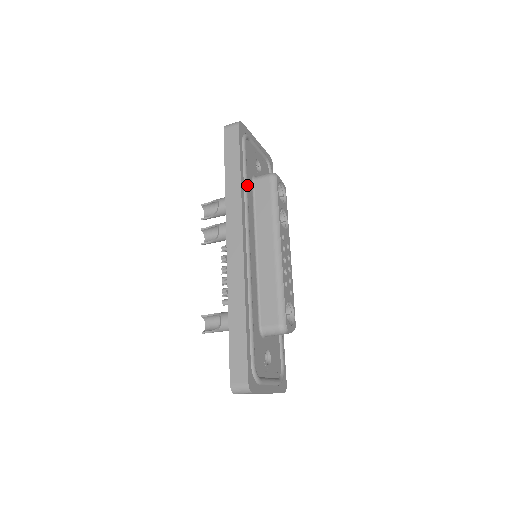
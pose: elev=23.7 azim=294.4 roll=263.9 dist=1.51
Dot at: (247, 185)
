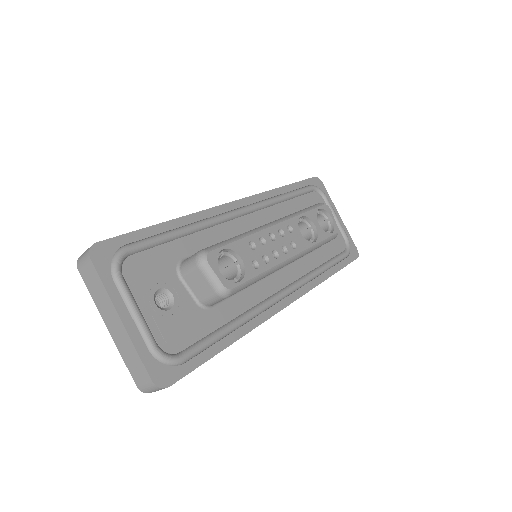
Dot at: (286, 196)
